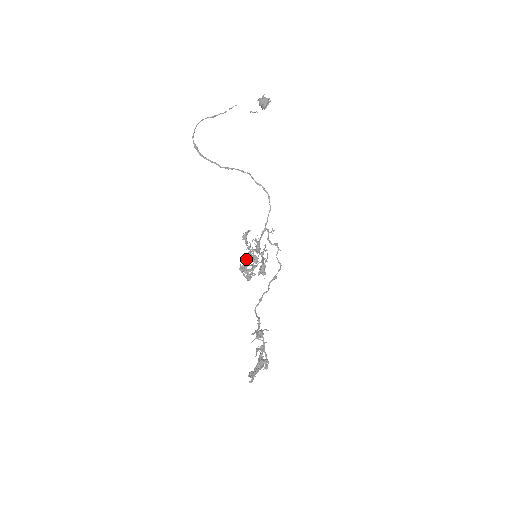
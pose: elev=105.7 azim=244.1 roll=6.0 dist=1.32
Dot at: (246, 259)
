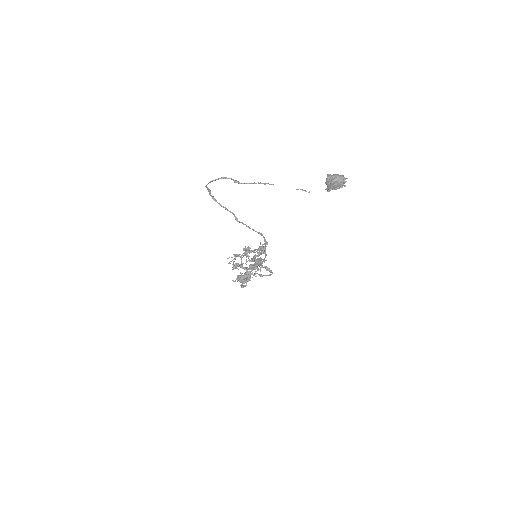
Dot at: occluded
